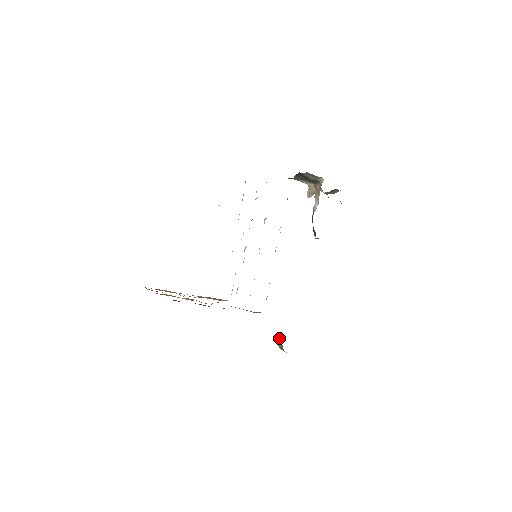
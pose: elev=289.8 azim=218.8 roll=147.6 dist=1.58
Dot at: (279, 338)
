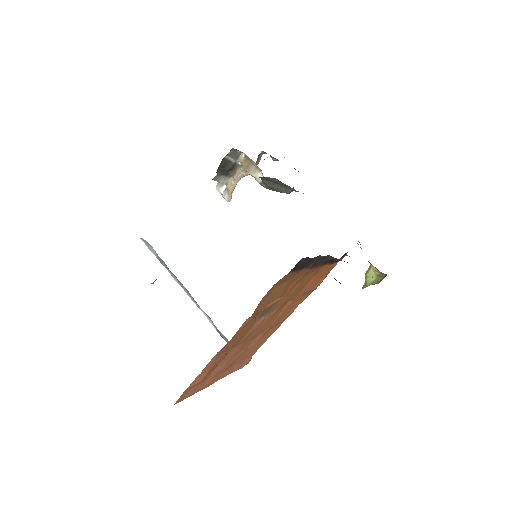
Dot at: (366, 274)
